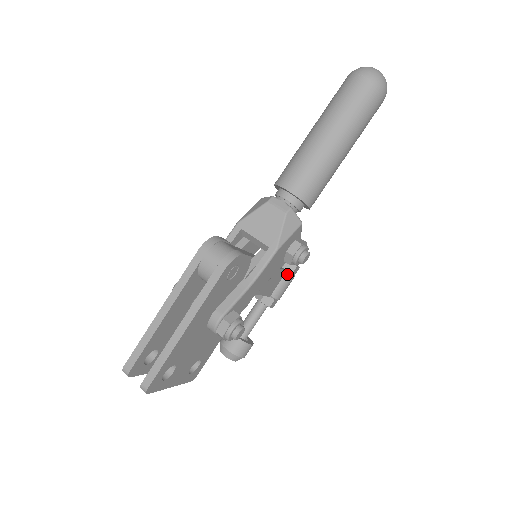
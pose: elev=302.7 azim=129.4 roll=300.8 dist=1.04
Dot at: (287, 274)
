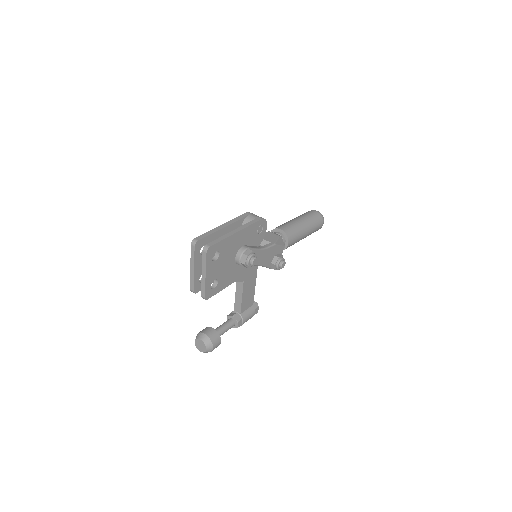
Dot at: (253, 307)
